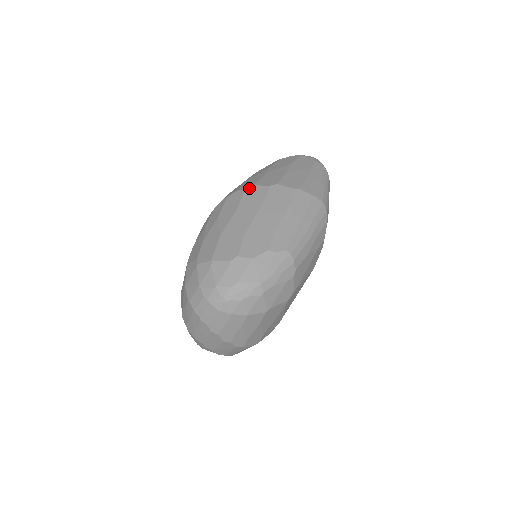
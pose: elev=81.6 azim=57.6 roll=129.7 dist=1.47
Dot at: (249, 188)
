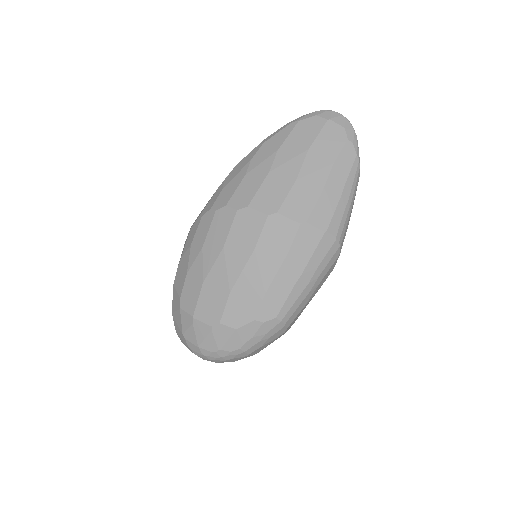
Dot at: (242, 211)
